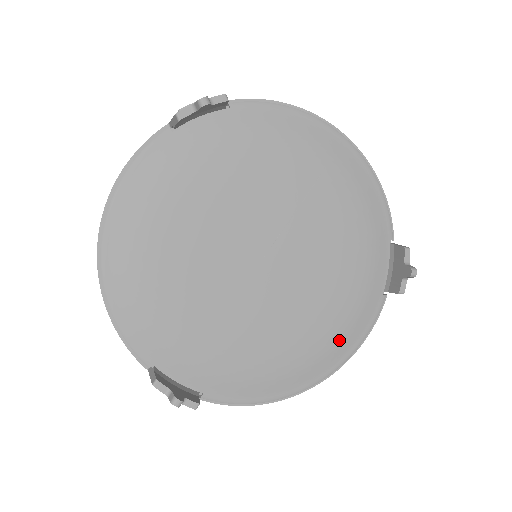
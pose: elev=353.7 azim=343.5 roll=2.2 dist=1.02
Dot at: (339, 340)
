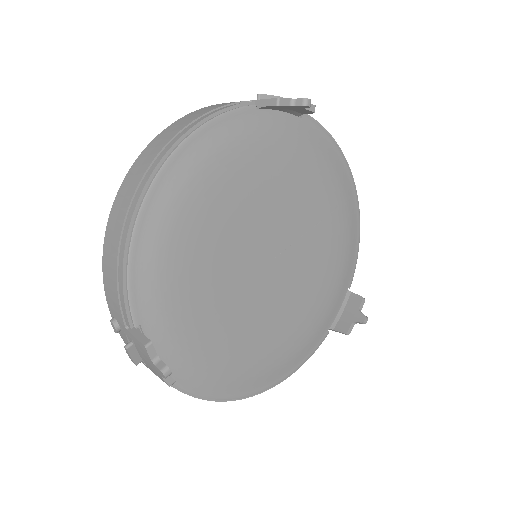
Dot at: (289, 359)
